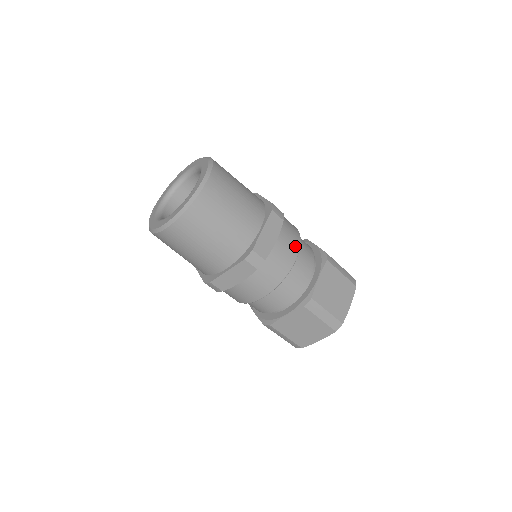
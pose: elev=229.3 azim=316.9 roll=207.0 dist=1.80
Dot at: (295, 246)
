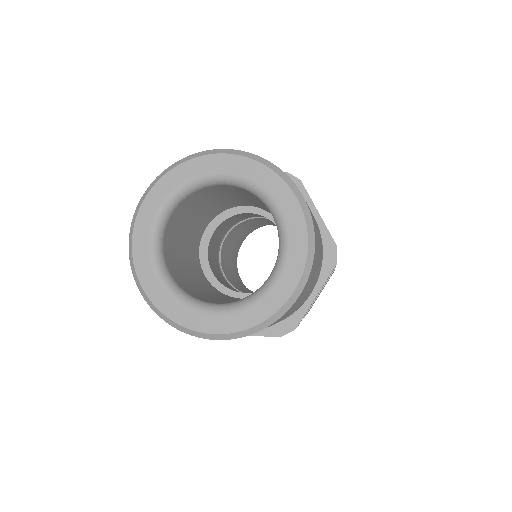
Dot at: occluded
